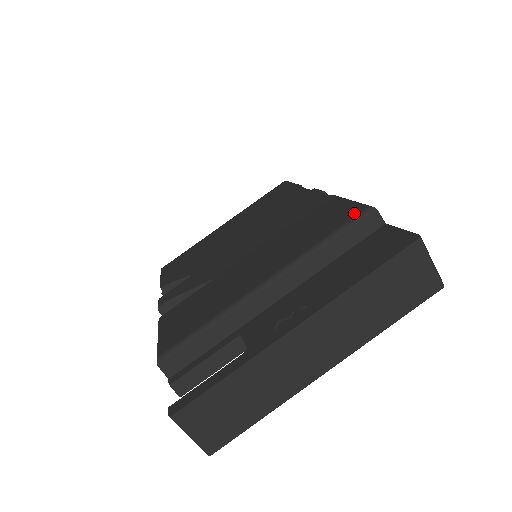
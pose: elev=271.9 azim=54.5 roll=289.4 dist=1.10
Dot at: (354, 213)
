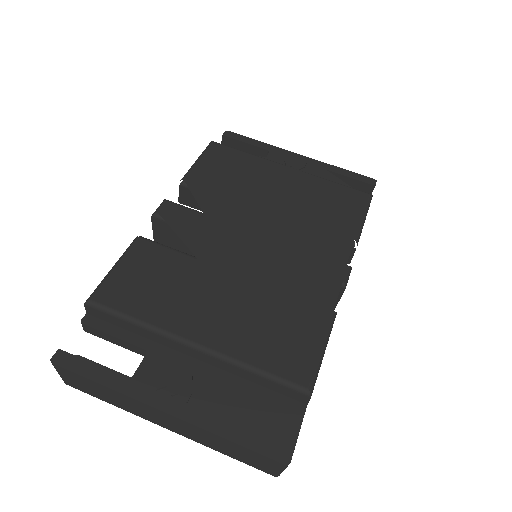
Dot at: (298, 378)
